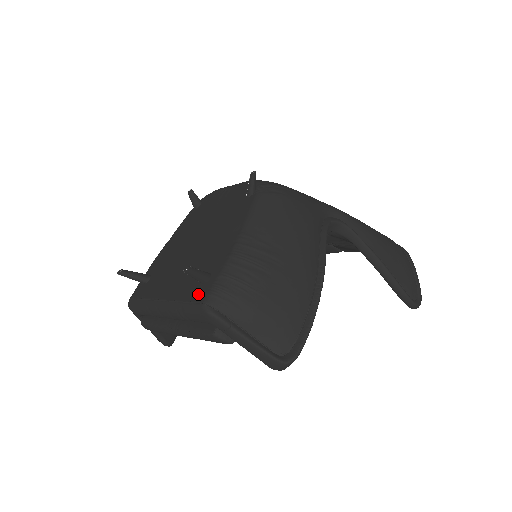
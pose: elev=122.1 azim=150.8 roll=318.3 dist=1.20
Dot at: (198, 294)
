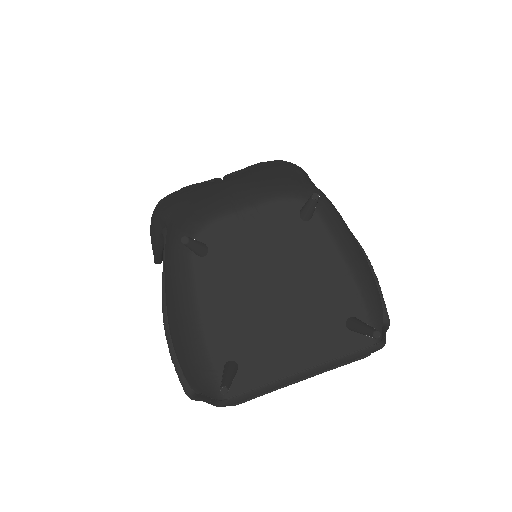
Dot at: (360, 341)
